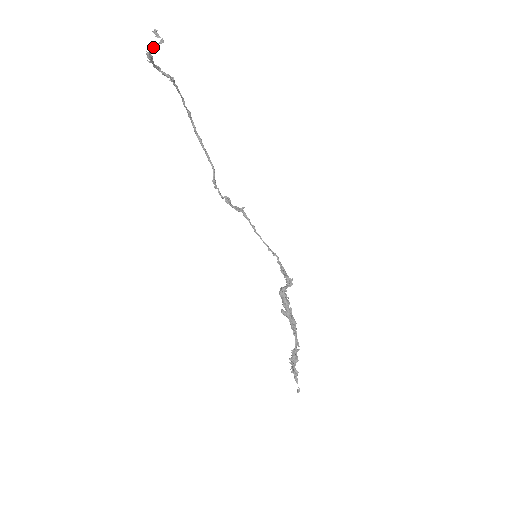
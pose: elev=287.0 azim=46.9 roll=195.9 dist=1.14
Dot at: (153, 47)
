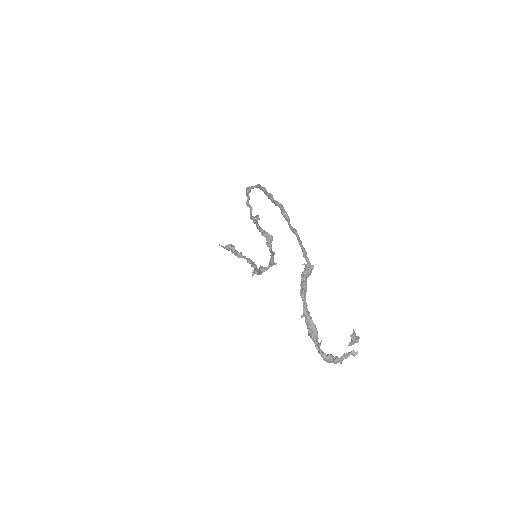
Dot at: occluded
